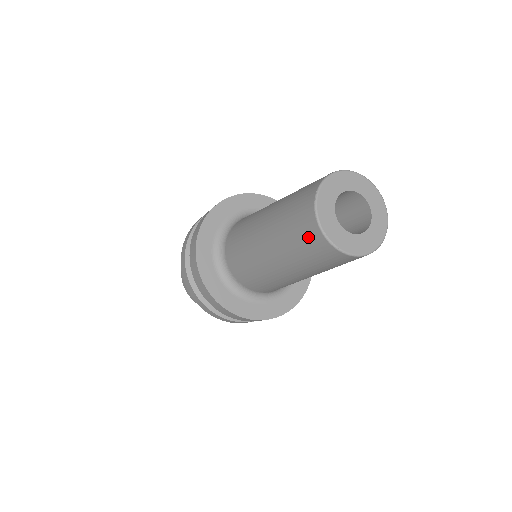
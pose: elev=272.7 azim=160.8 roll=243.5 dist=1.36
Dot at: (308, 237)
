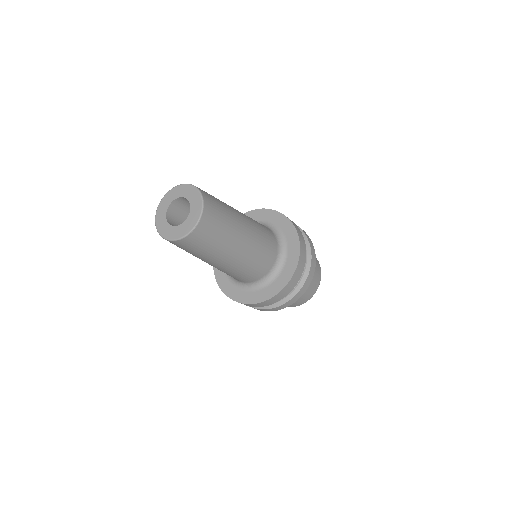
Dot at: occluded
